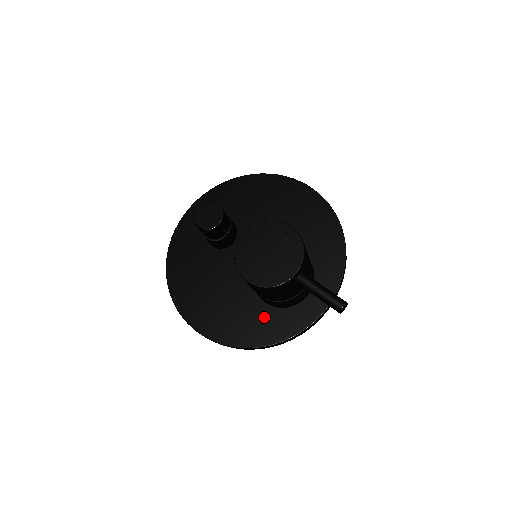
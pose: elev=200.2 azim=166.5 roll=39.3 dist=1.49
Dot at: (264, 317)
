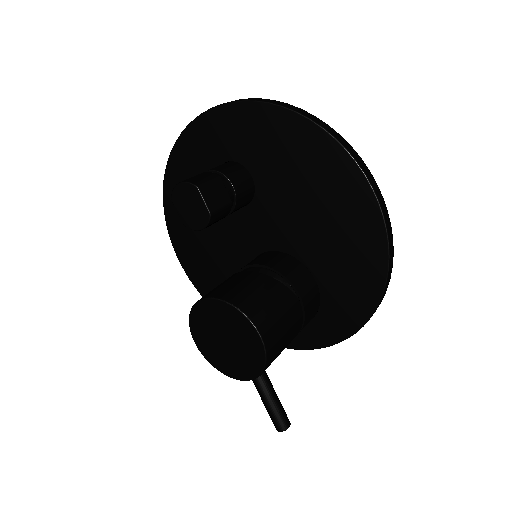
Dot at: occluded
